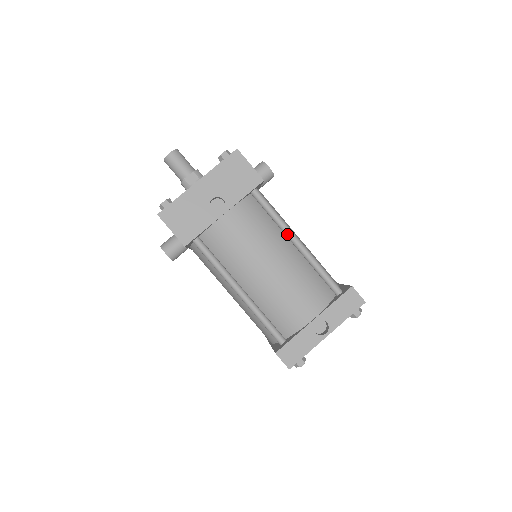
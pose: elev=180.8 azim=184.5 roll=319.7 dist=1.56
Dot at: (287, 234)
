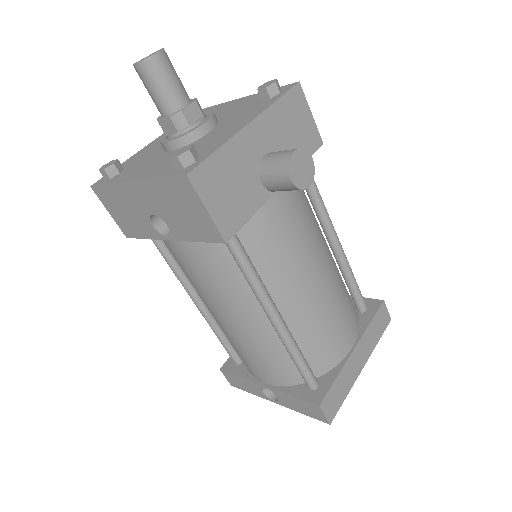
Dot at: (260, 304)
